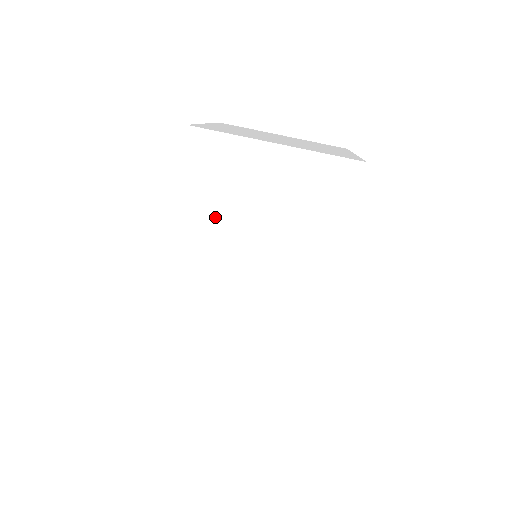
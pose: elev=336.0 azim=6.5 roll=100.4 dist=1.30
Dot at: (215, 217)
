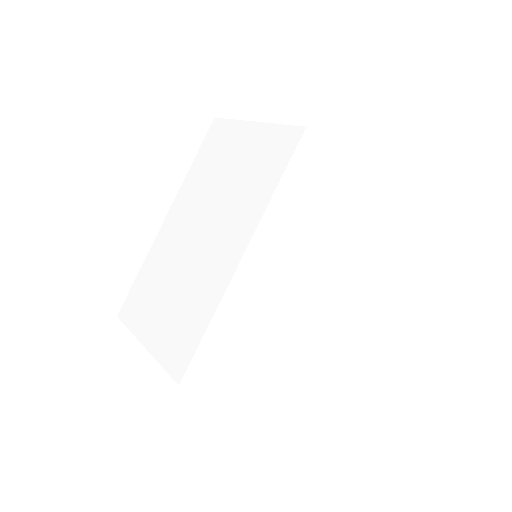
Dot at: (203, 180)
